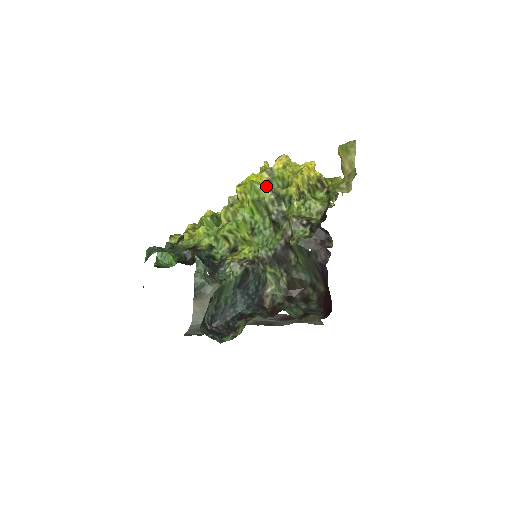
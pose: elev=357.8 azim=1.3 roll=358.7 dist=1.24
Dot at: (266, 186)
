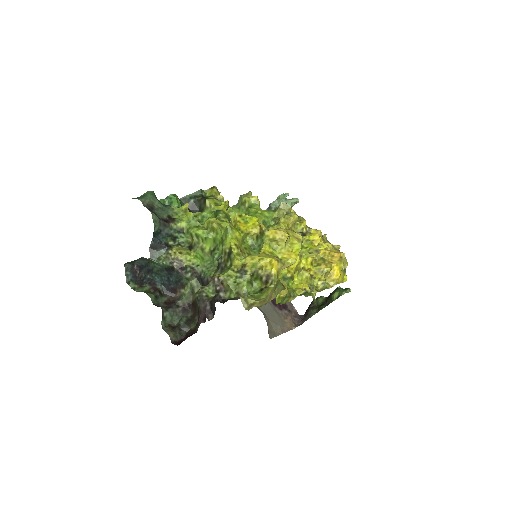
Dot at: (232, 240)
